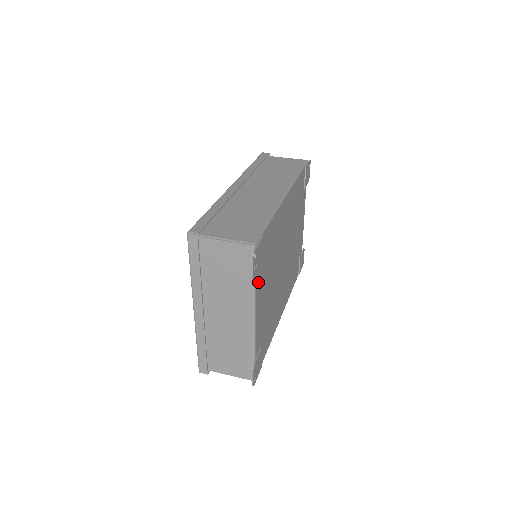
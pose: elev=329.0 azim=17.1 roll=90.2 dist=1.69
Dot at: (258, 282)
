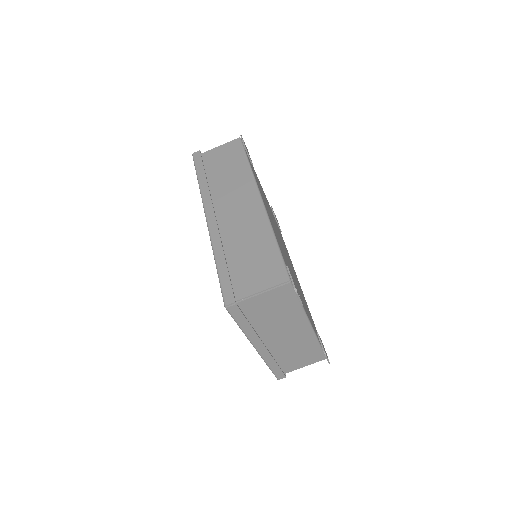
Dot at: occluded
